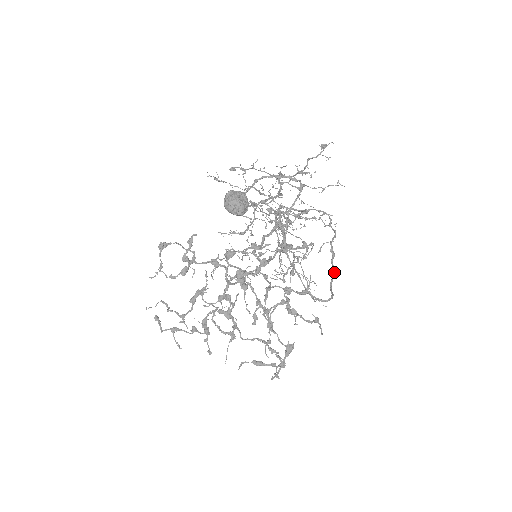
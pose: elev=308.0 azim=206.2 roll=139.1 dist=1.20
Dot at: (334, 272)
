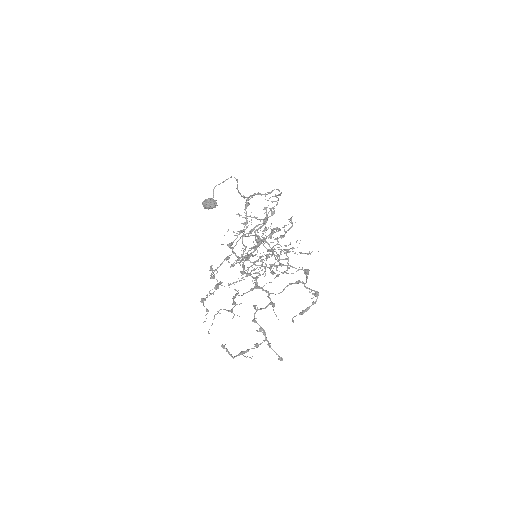
Dot at: occluded
